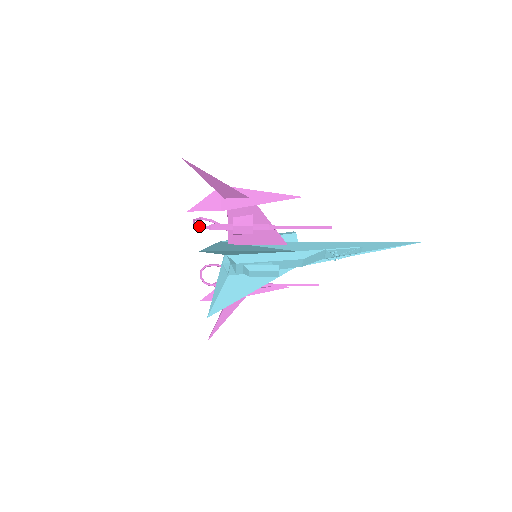
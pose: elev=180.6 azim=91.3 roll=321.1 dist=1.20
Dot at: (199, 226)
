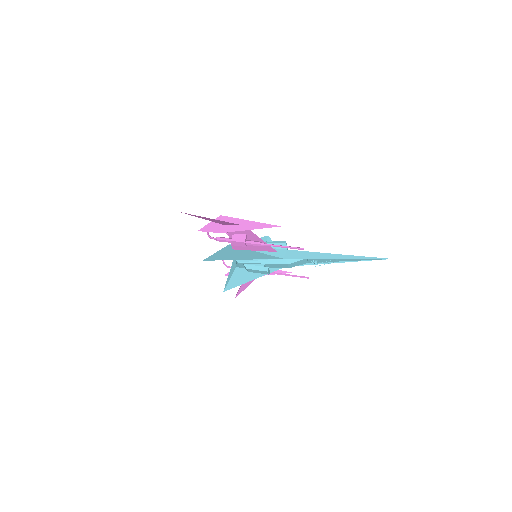
Dot at: (210, 237)
